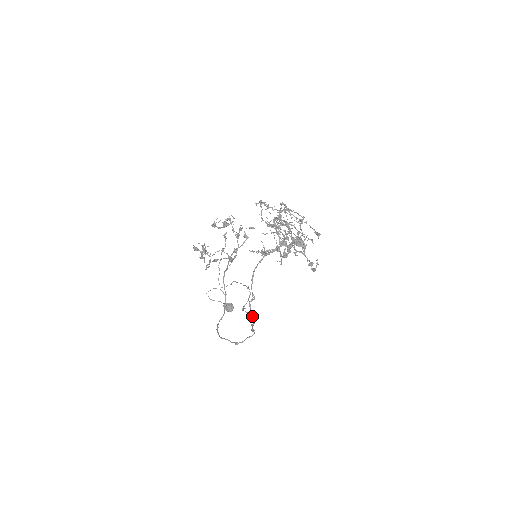
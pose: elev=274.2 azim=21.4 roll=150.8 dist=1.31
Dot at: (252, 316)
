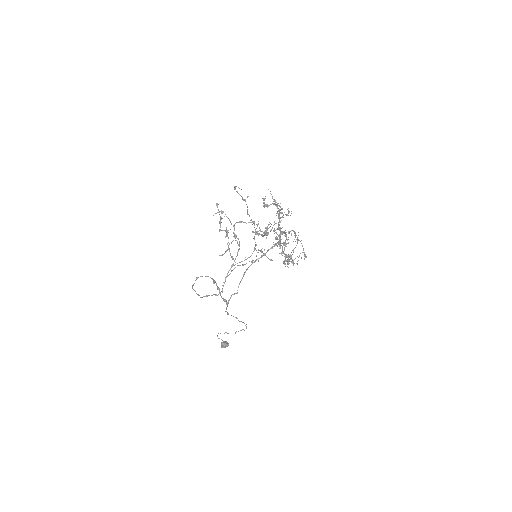
Dot at: (226, 303)
